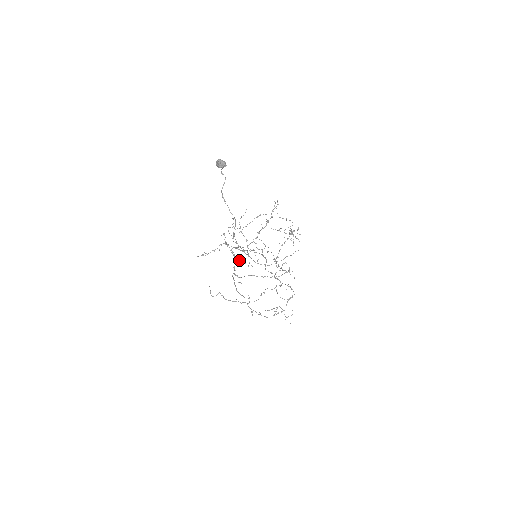
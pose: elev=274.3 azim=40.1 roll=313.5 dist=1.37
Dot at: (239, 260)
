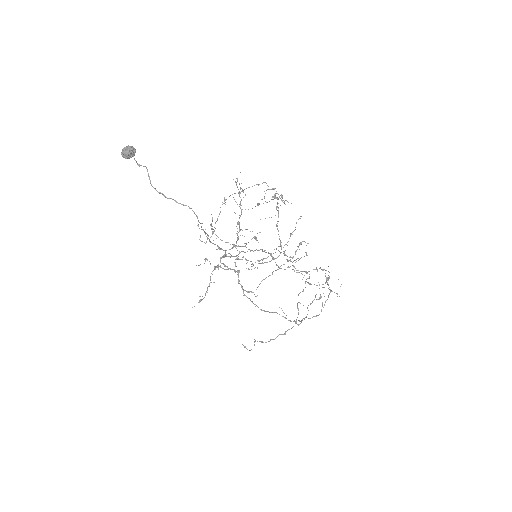
Dot at: (238, 270)
